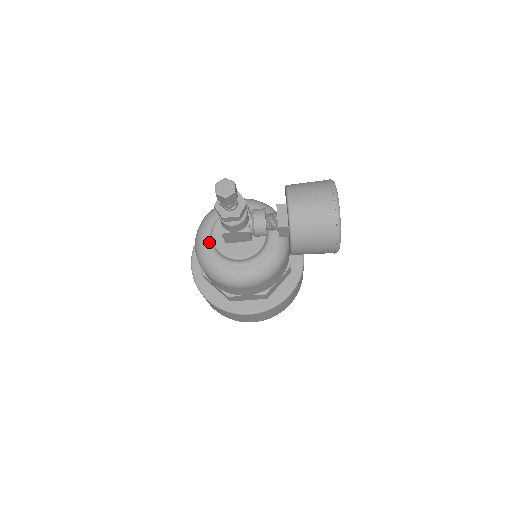
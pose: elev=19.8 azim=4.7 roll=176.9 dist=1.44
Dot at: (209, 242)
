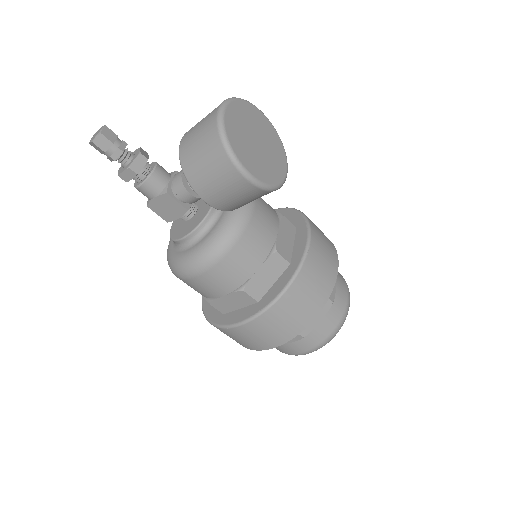
Dot at: occluded
